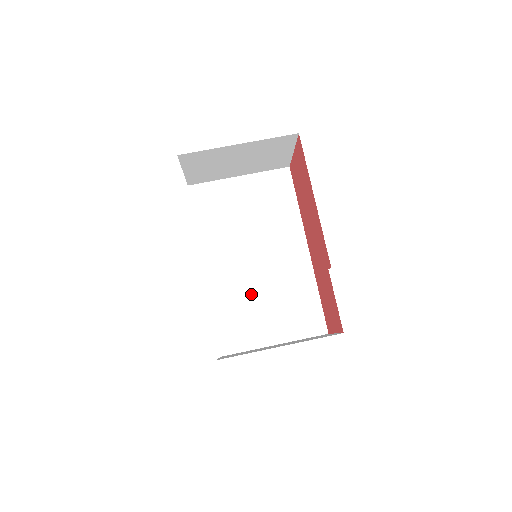
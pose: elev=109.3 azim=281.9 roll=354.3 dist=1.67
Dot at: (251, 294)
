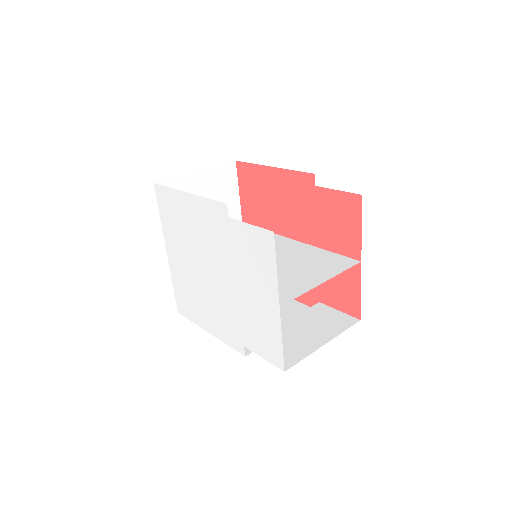
Dot at: occluded
